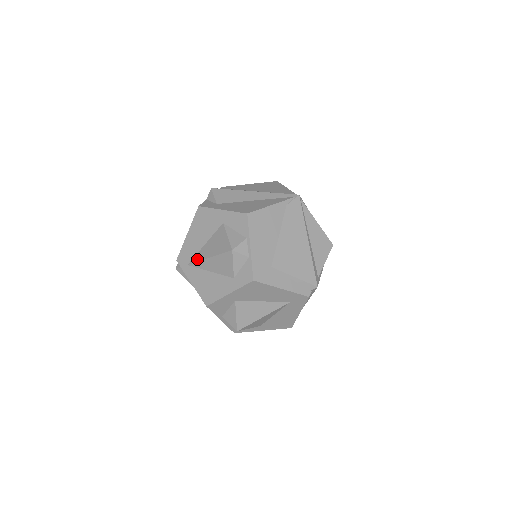
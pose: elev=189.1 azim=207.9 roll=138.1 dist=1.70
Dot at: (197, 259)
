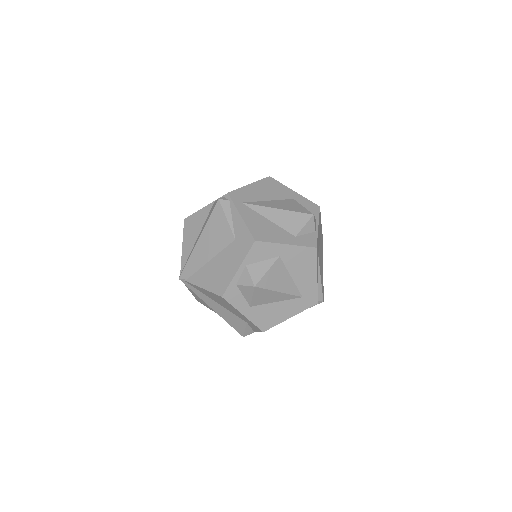
Dot at: (259, 204)
